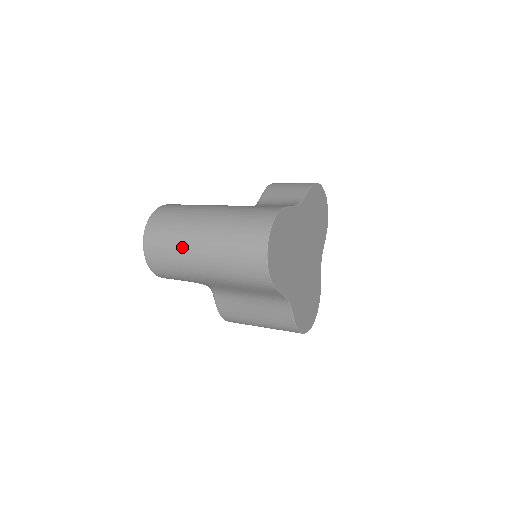
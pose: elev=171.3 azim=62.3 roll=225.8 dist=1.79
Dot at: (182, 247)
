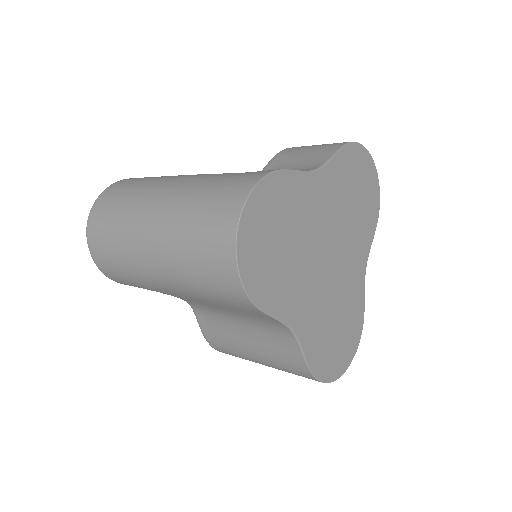
Dot at: (127, 236)
